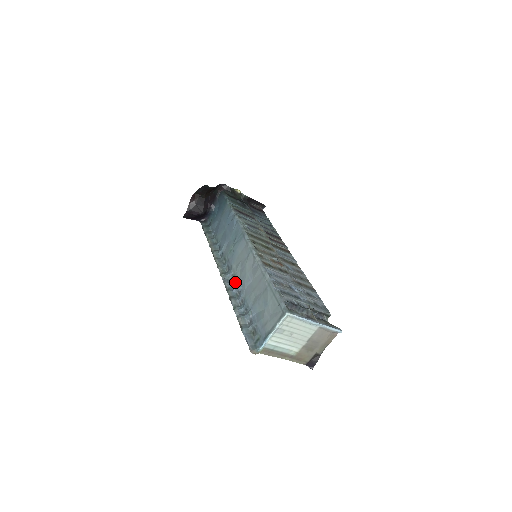
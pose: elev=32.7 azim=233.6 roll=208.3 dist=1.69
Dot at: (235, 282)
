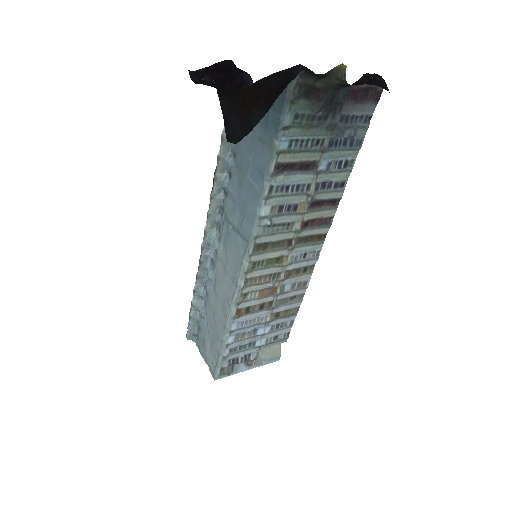
Dot at: (213, 261)
